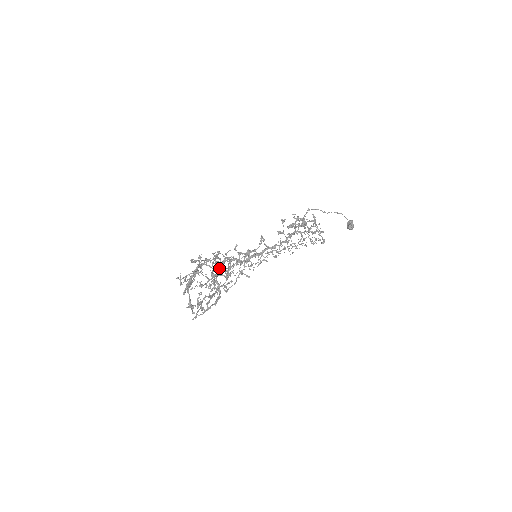
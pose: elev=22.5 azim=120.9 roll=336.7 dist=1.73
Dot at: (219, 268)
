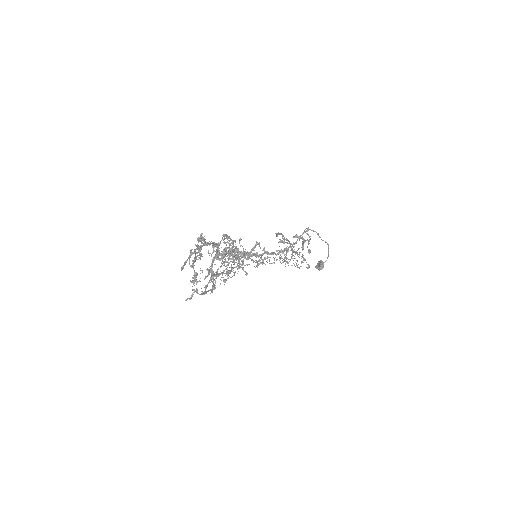
Dot at: occluded
